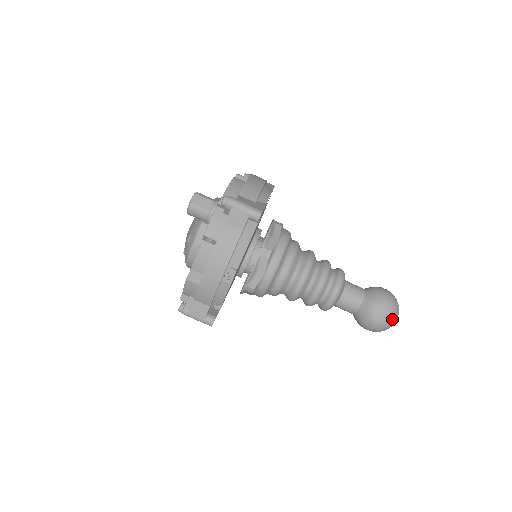
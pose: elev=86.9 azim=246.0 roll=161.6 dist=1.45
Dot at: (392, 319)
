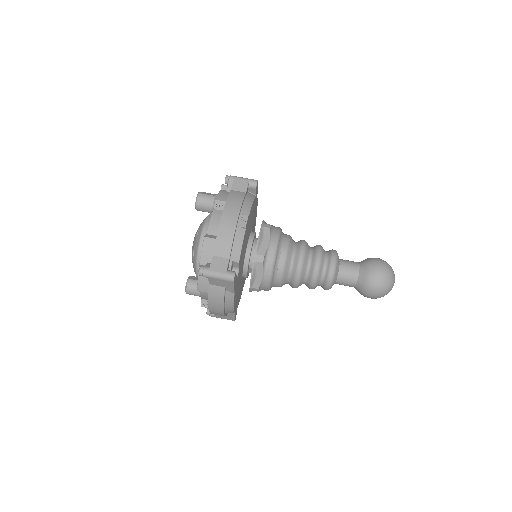
Dot at: (390, 270)
